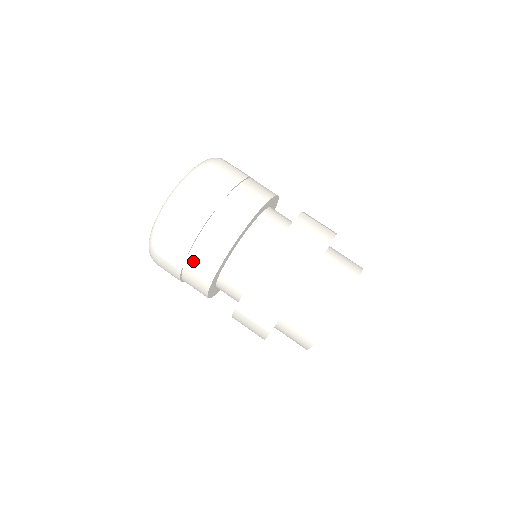
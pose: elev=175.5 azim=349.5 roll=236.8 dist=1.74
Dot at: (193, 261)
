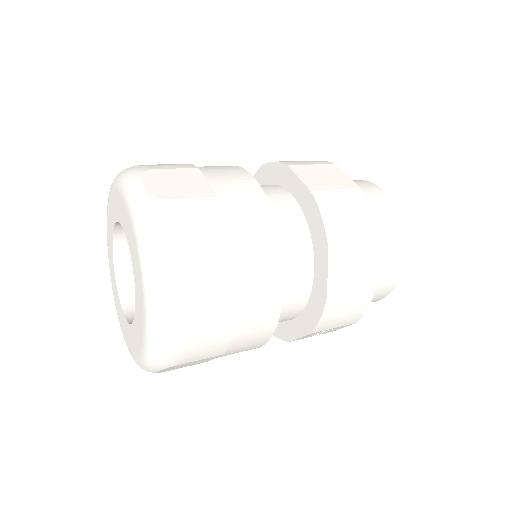
Dot at: (245, 276)
